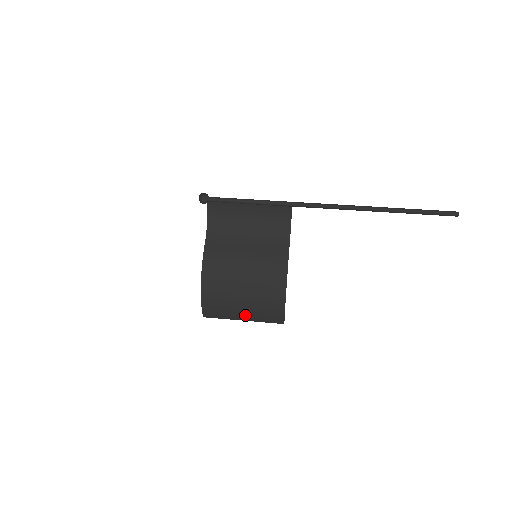
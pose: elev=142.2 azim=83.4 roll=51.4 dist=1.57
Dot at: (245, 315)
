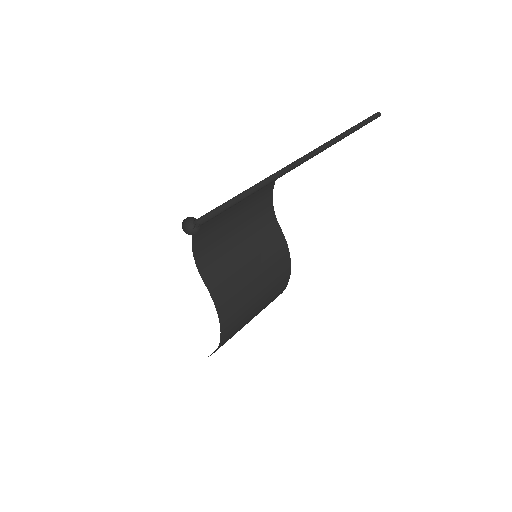
Dot at: occluded
